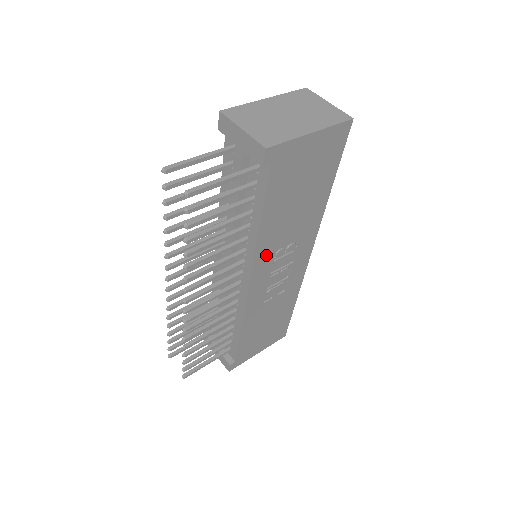
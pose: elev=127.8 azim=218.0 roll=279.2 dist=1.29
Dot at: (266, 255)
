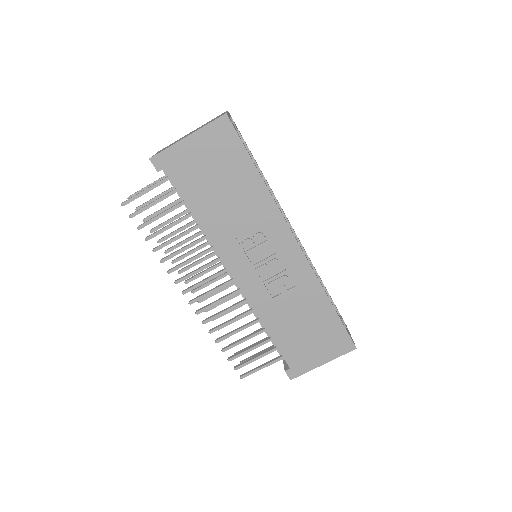
Dot at: (229, 245)
